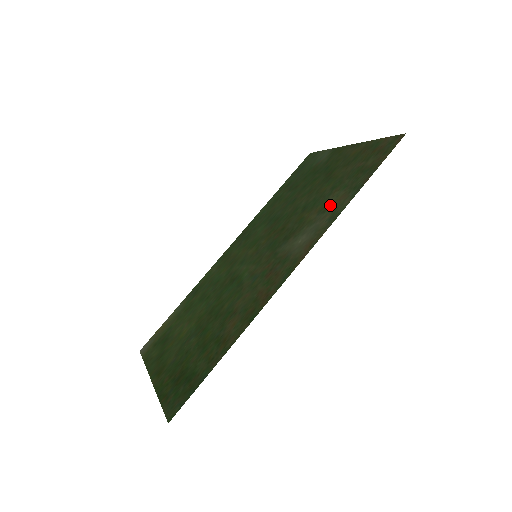
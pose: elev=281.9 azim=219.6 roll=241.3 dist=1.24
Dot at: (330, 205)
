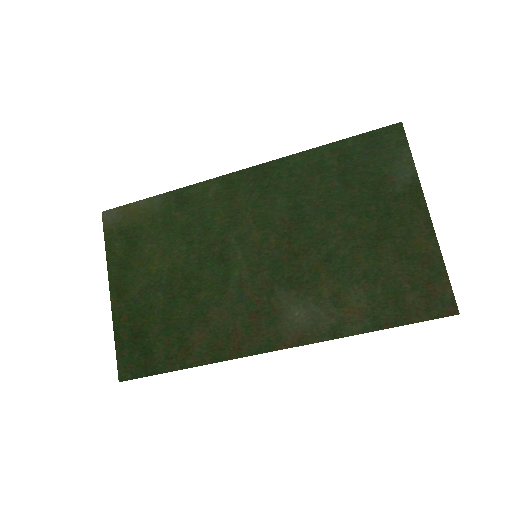
Dot at: (345, 305)
